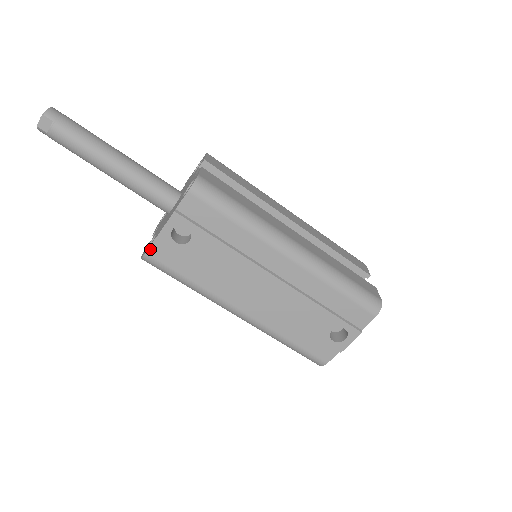
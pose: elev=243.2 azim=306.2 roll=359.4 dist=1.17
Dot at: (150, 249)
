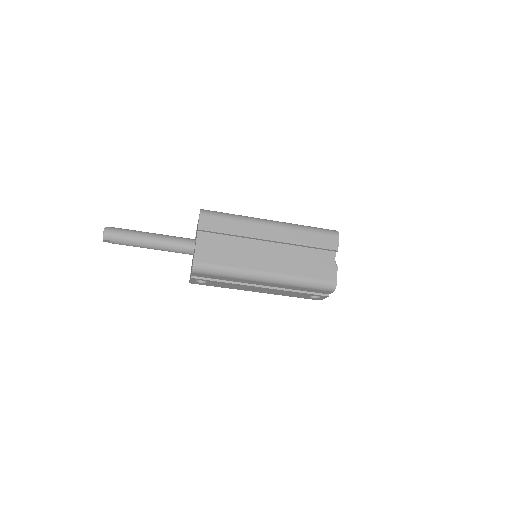
Dot at: (190, 282)
